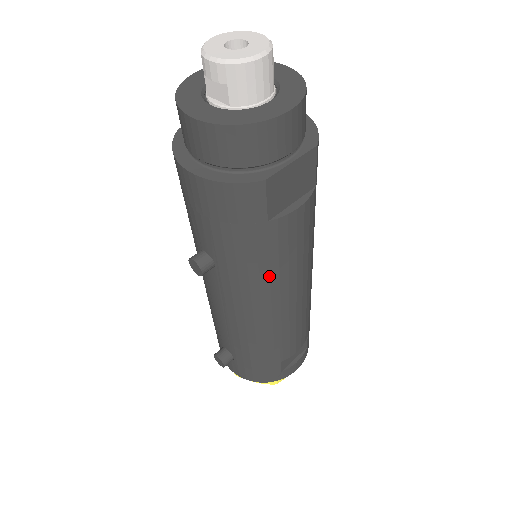
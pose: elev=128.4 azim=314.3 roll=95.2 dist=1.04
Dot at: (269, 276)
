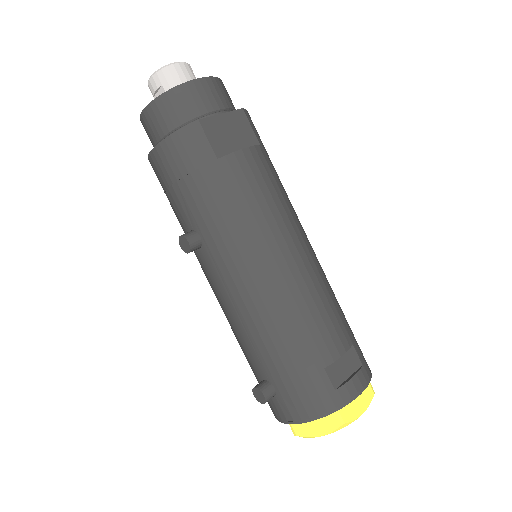
Dot at: (246, 224)
